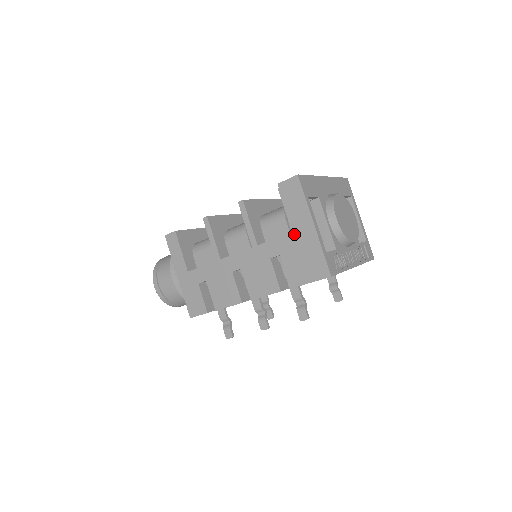
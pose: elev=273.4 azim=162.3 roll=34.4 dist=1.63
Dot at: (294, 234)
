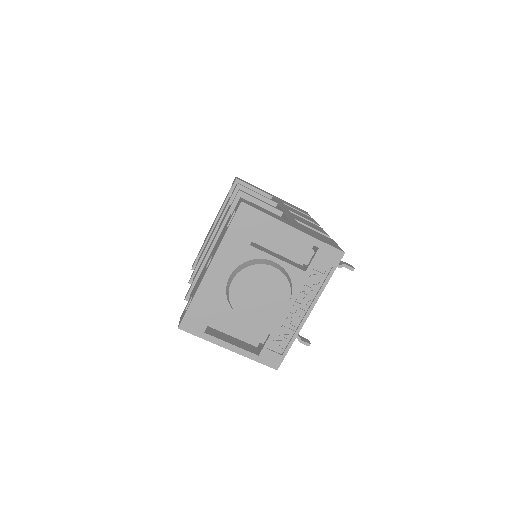
Dot at: occluded
